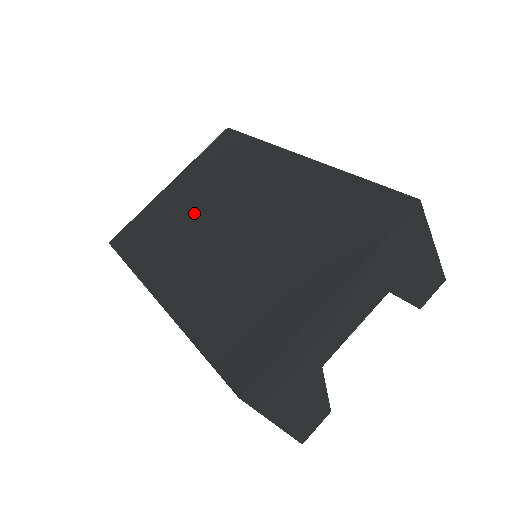
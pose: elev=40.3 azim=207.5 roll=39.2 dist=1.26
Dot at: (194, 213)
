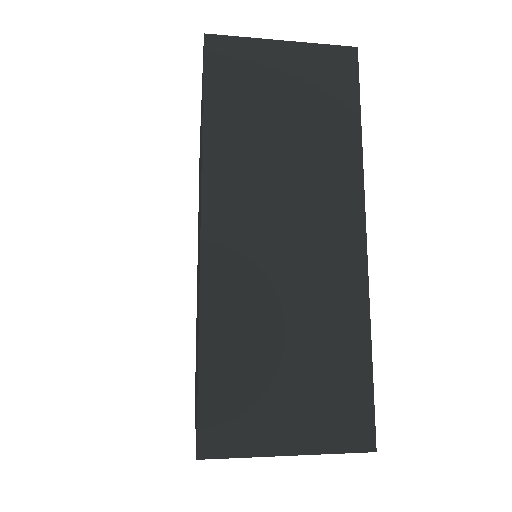
Dot at: (199, 193)
